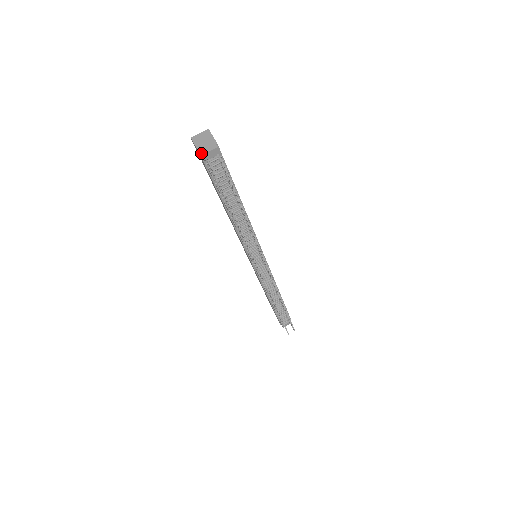
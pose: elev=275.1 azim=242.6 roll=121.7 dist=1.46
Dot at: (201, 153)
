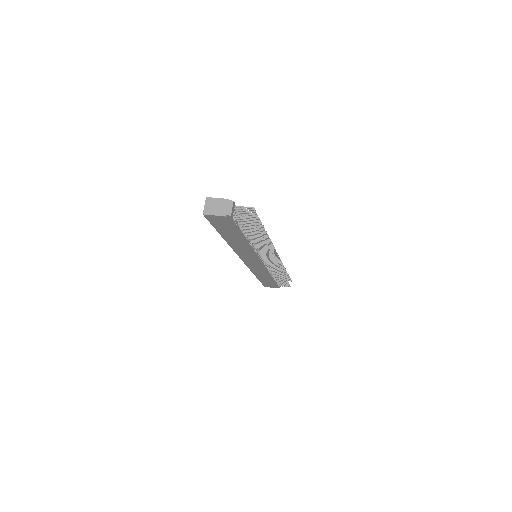
Dot at: (228, 215)
